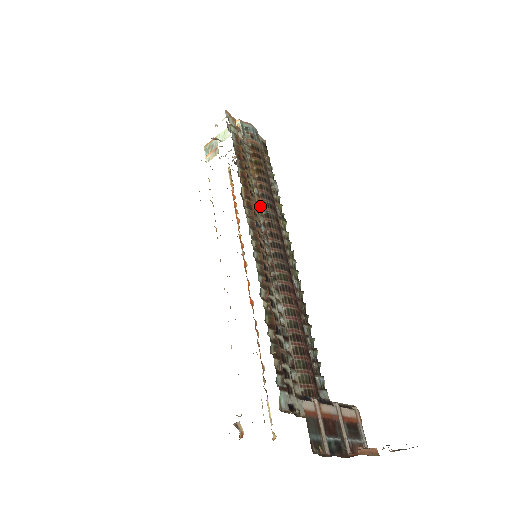
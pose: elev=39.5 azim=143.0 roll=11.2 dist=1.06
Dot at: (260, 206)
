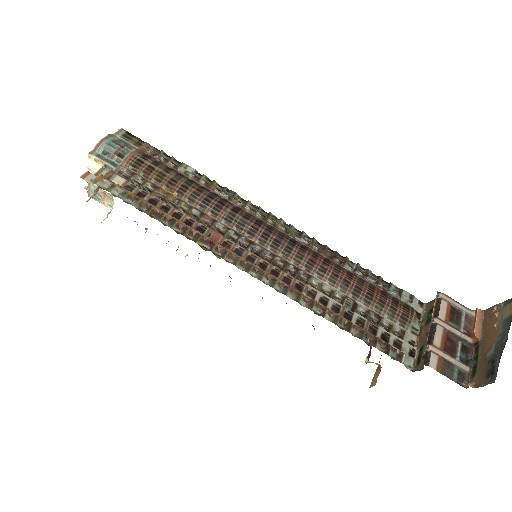
Dot at: (215, 222)
